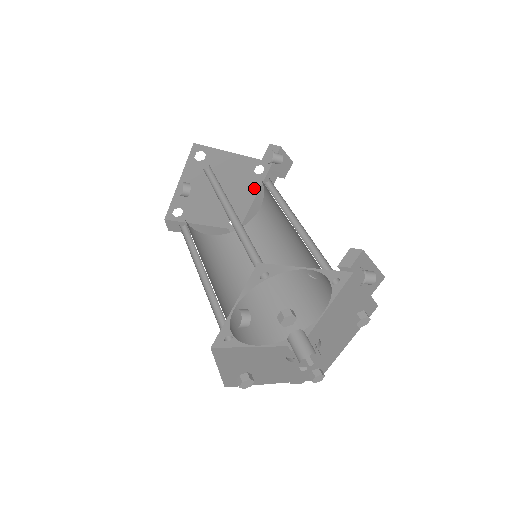
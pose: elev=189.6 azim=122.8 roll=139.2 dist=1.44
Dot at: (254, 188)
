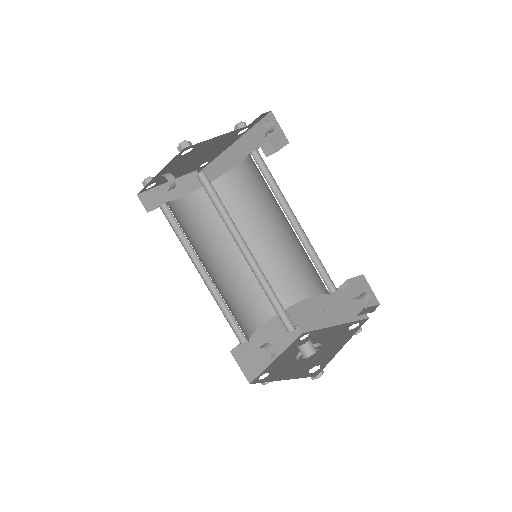
Dot at: (232, 142)
